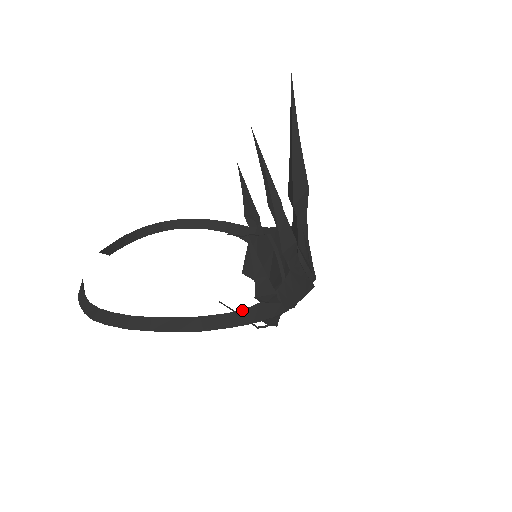
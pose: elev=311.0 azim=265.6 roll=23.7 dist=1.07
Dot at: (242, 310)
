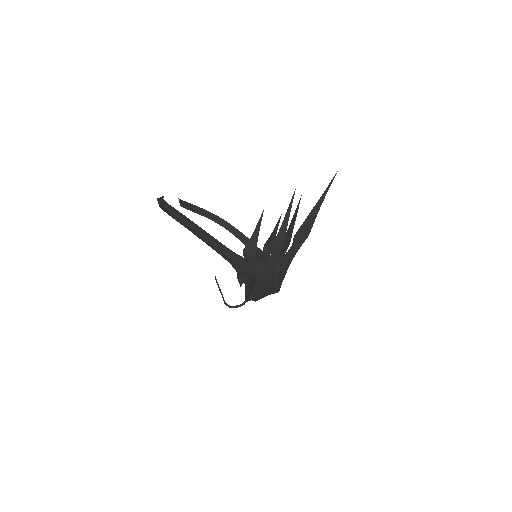
Dot at: occluded
